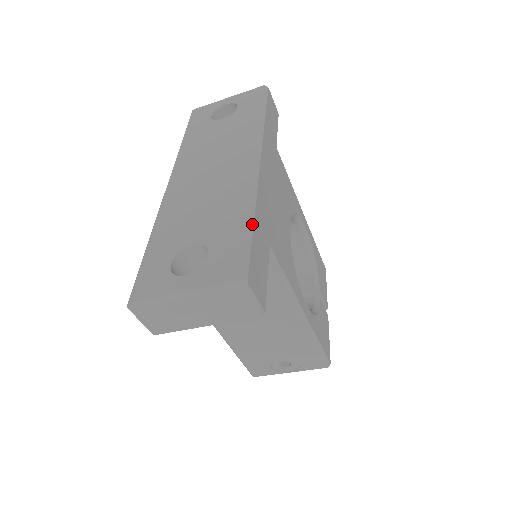
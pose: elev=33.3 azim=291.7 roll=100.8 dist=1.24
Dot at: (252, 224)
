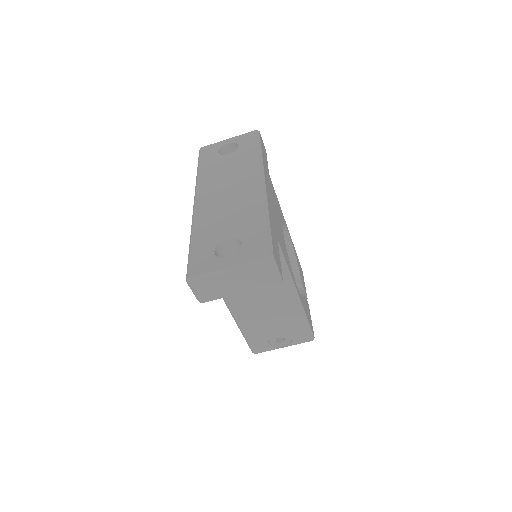
Dot at: (269, 222)
